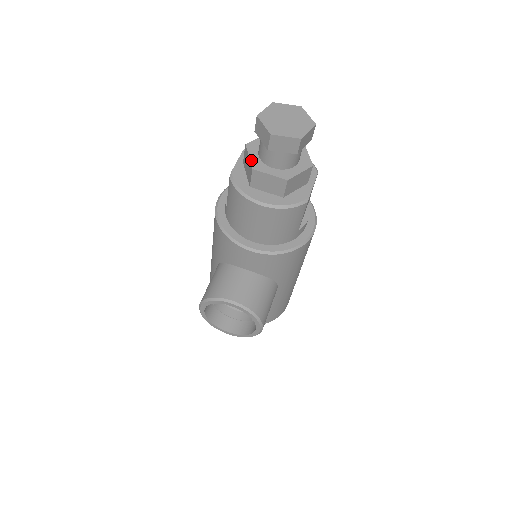
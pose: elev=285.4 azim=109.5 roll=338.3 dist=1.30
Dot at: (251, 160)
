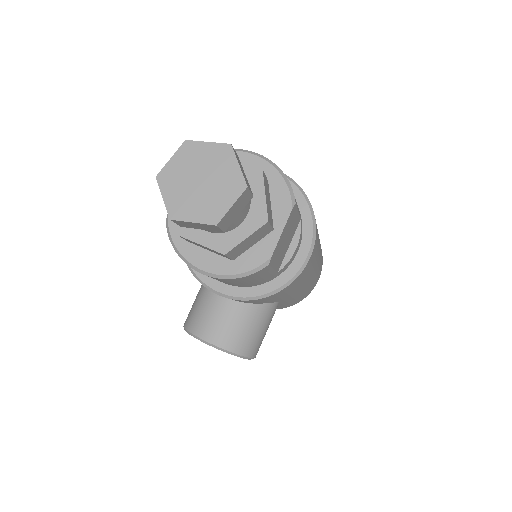
Dot at: occluded
